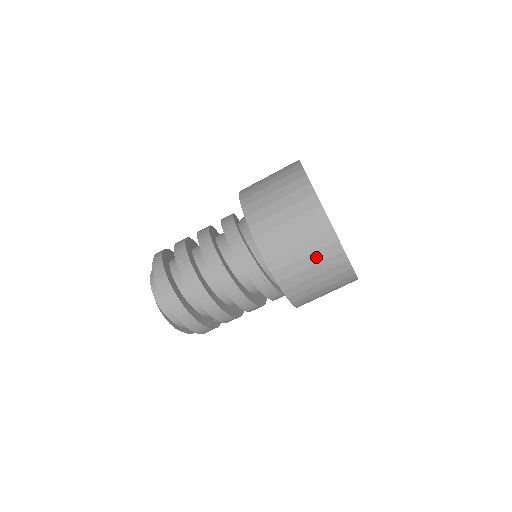
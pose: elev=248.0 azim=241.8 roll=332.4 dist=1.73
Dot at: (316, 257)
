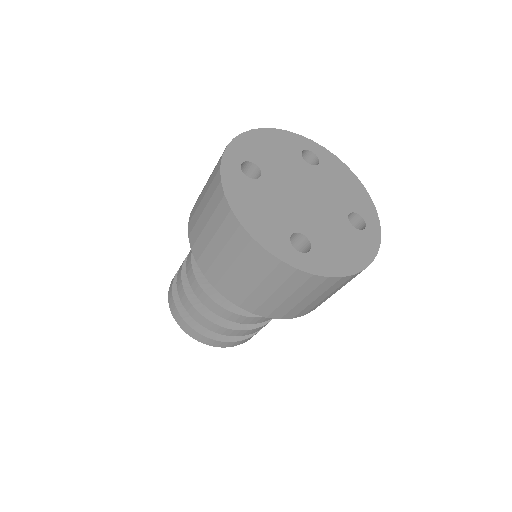
Dot at: (243, 263)
